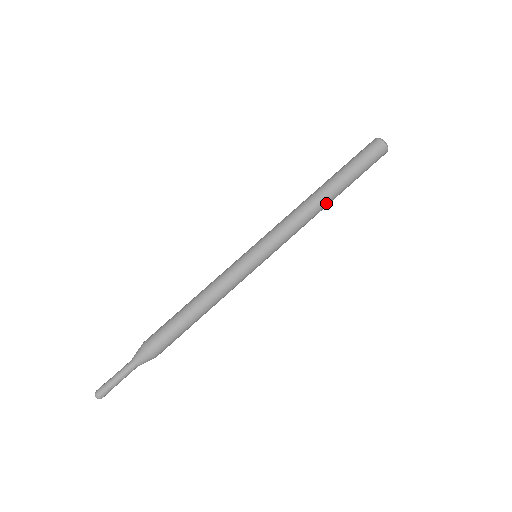
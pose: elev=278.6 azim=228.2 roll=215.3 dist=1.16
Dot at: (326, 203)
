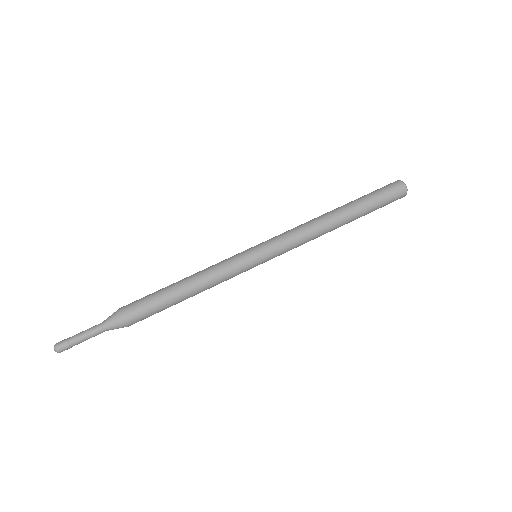
Dot at: (333, 216)
